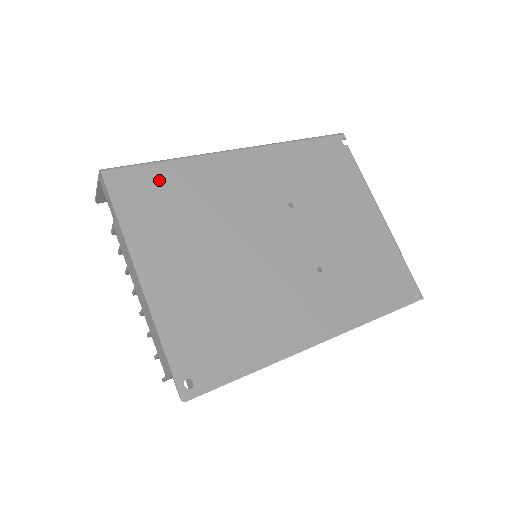
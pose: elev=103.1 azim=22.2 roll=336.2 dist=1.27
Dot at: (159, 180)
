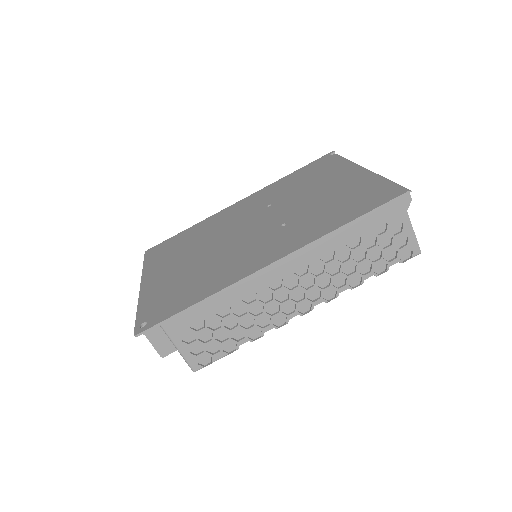
Dot at: (177, 239)
